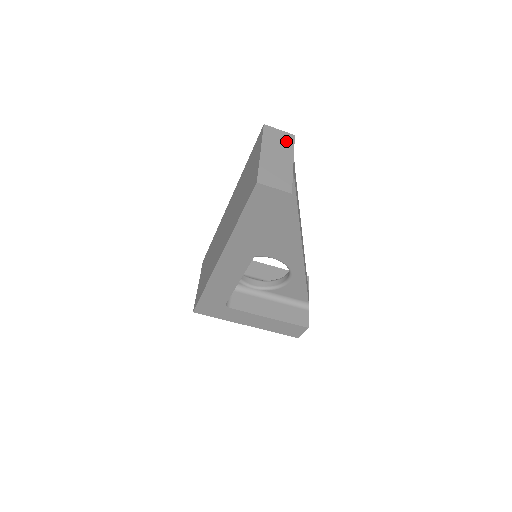
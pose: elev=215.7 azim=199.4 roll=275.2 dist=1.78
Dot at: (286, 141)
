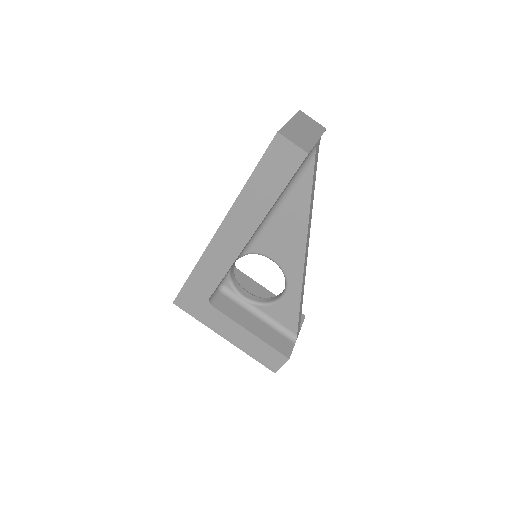
Dot at: (317, 127)
